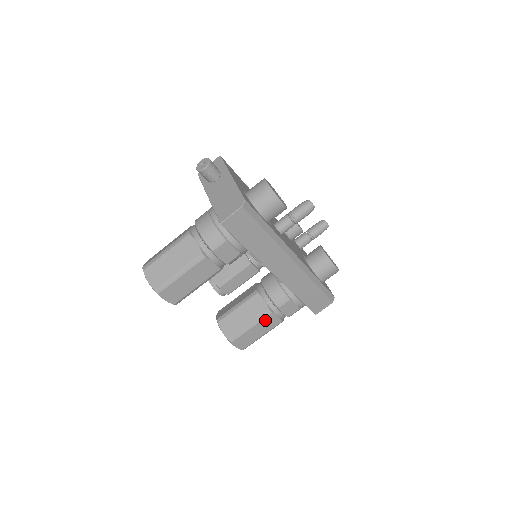
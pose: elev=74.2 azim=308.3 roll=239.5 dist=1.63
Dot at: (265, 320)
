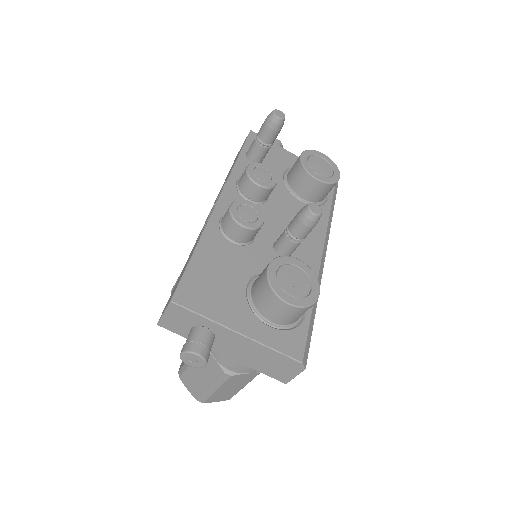
Dot at: occluded
